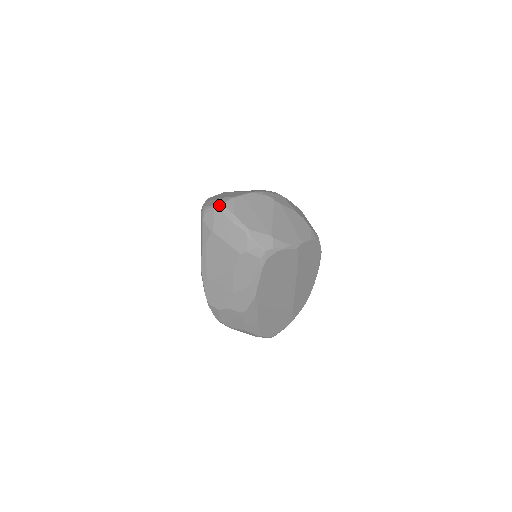
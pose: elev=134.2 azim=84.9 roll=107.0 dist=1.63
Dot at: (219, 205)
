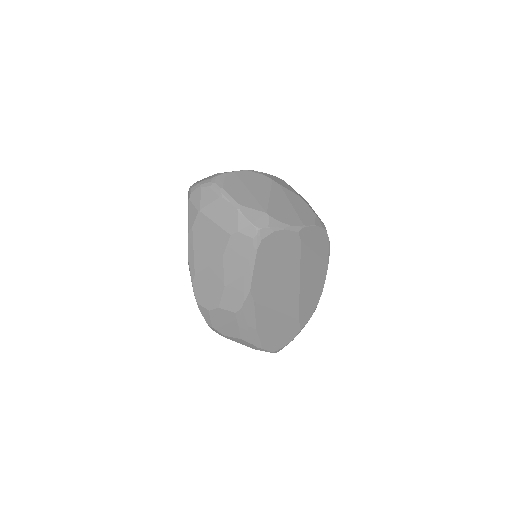
Dot at: (207, 180)
